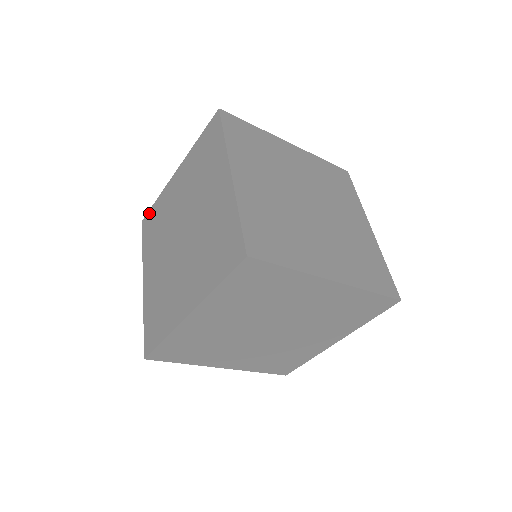
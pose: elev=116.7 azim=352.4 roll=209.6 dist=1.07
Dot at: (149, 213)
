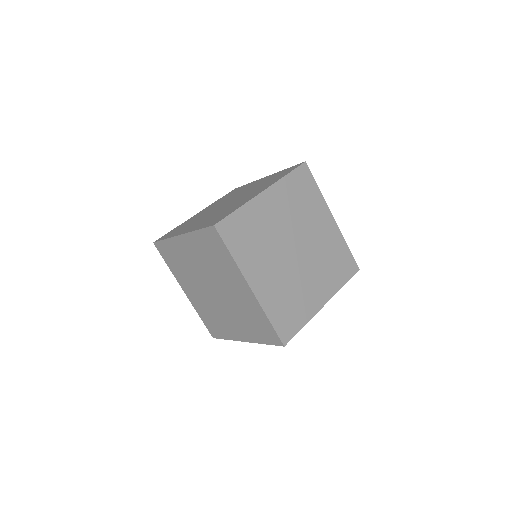
Dot at: (208, 328)
